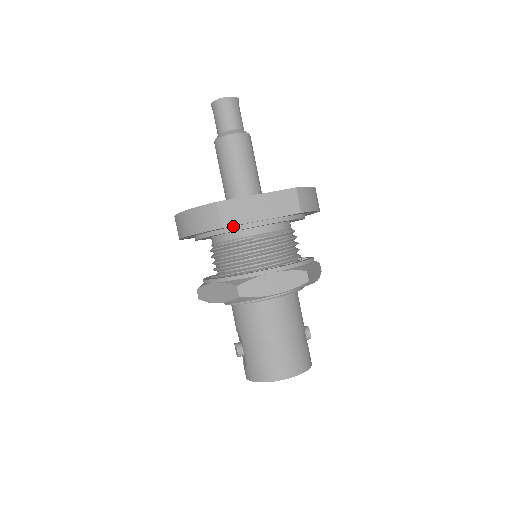
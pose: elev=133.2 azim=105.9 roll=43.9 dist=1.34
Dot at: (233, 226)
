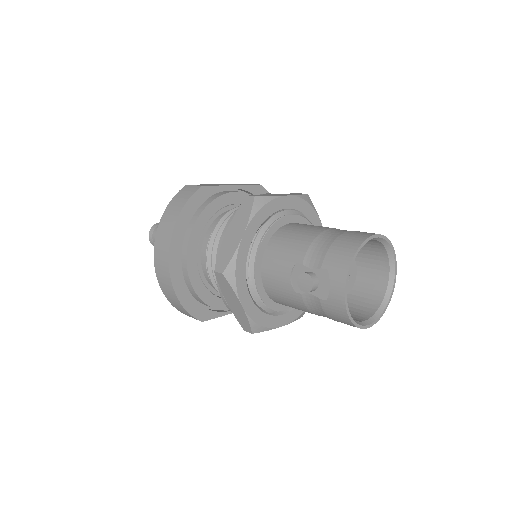
Dot at: (212, 198)
